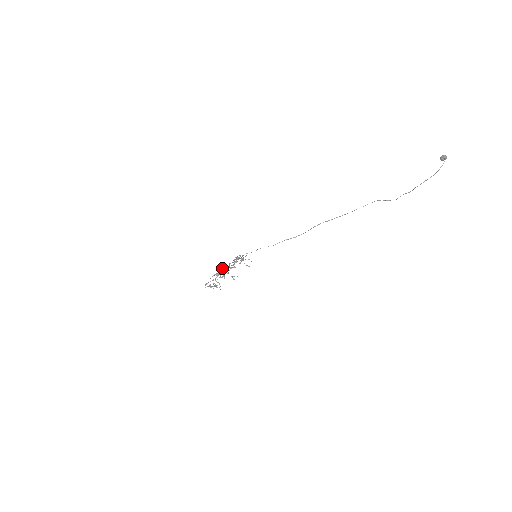
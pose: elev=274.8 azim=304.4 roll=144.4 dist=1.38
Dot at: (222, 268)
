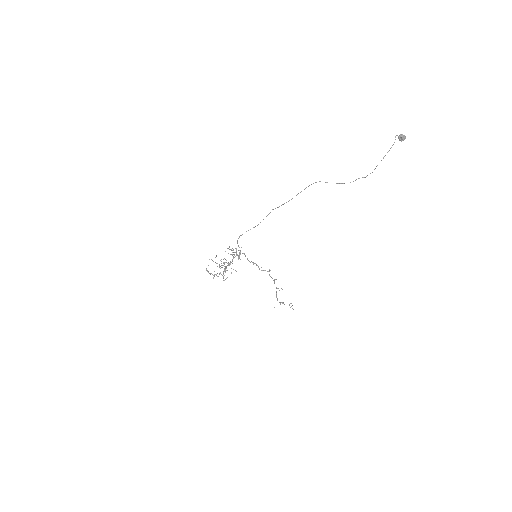
Dot at: occluded
